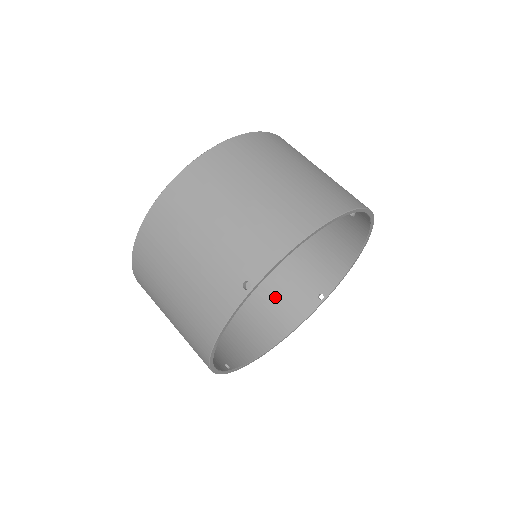
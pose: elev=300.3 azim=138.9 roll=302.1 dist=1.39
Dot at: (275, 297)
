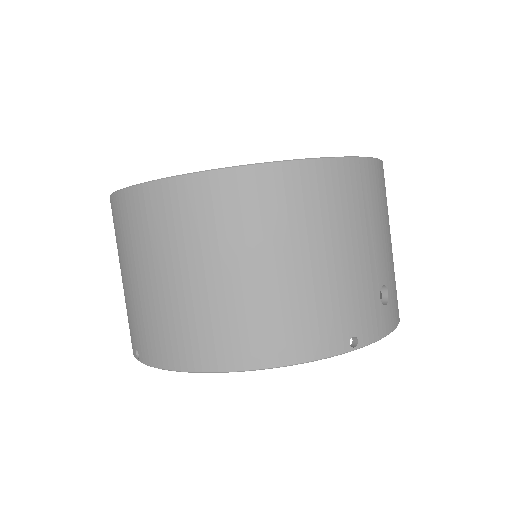
Dot at: occluded
